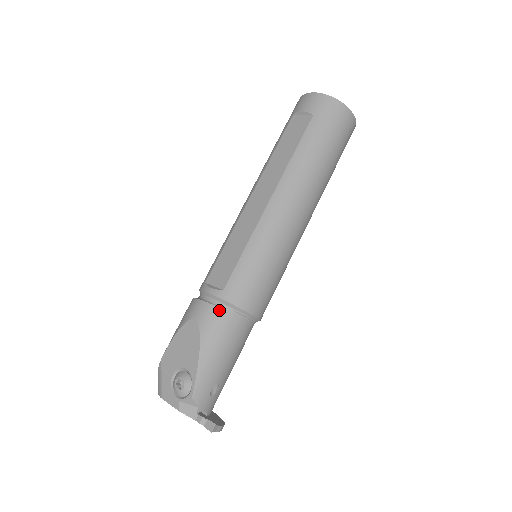
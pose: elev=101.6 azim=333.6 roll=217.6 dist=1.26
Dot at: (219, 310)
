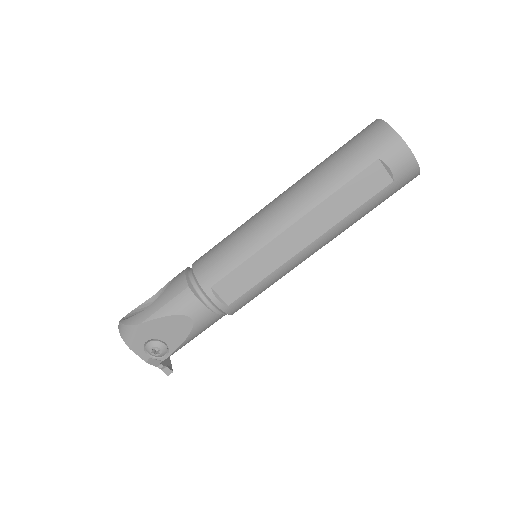
Dot at: (216, 316)
